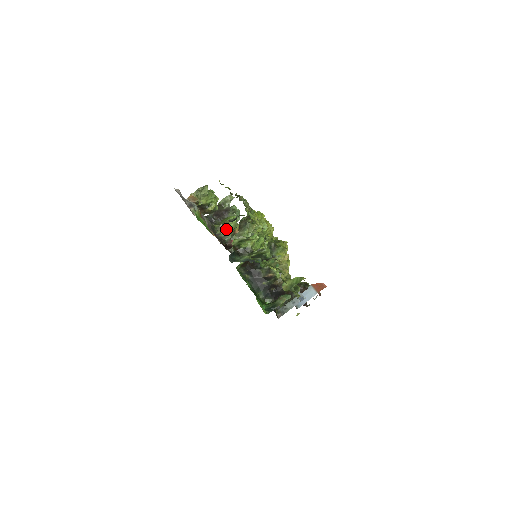
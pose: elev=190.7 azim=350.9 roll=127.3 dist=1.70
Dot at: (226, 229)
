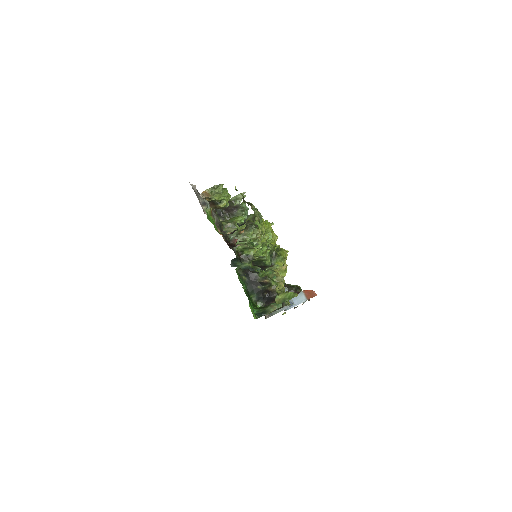
Dot at: (233, 228)
